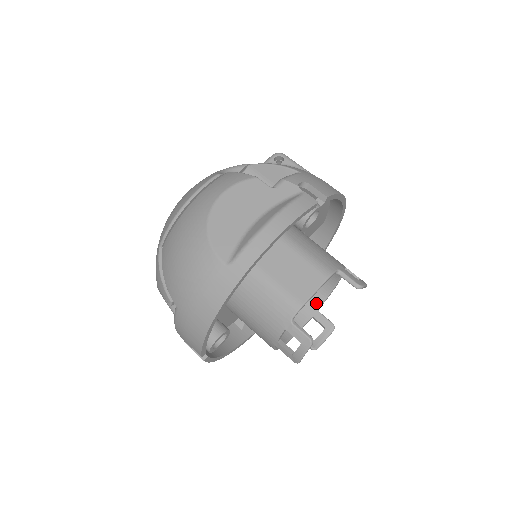
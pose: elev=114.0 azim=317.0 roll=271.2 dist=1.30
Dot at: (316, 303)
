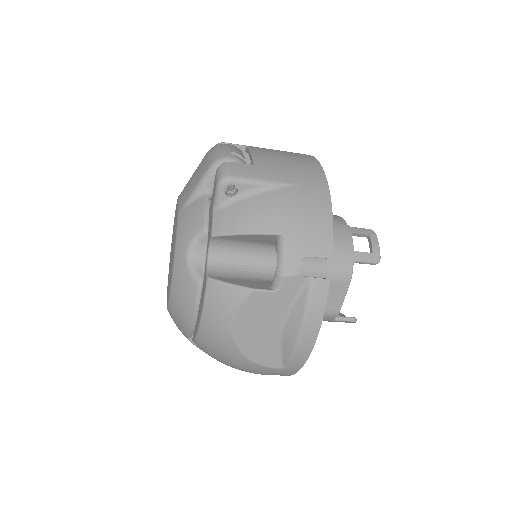
Dot at: occluded
